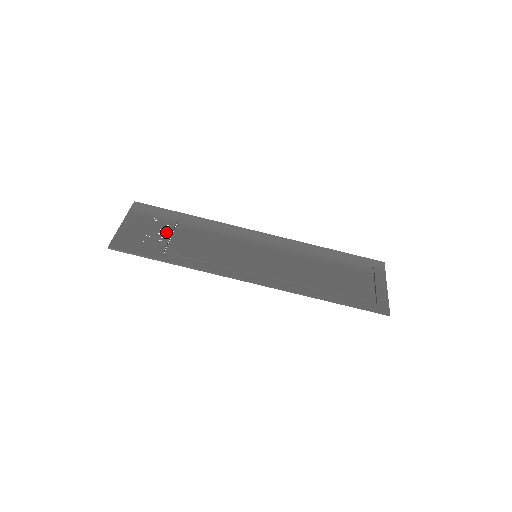
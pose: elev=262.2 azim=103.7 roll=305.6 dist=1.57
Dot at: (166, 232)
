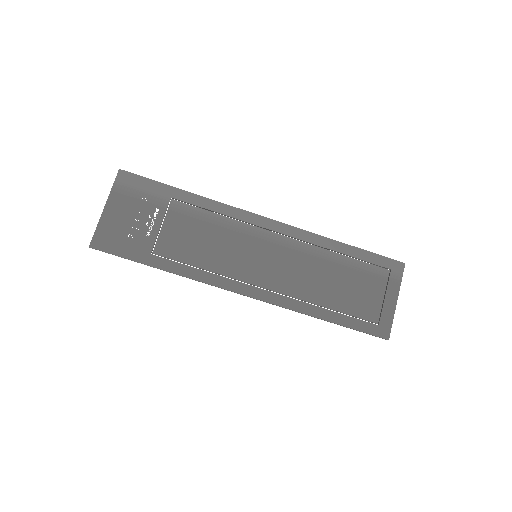
Dot at: (155, 221)
